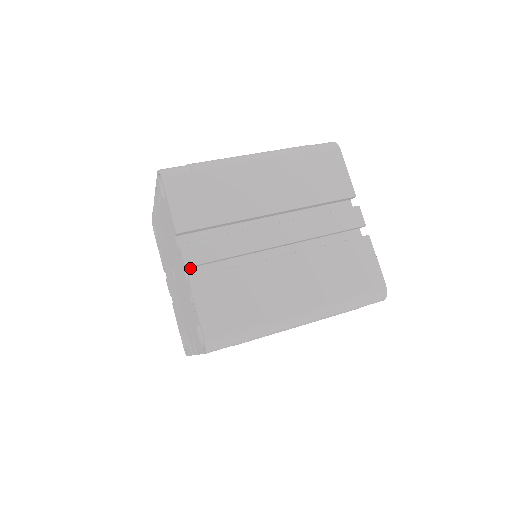
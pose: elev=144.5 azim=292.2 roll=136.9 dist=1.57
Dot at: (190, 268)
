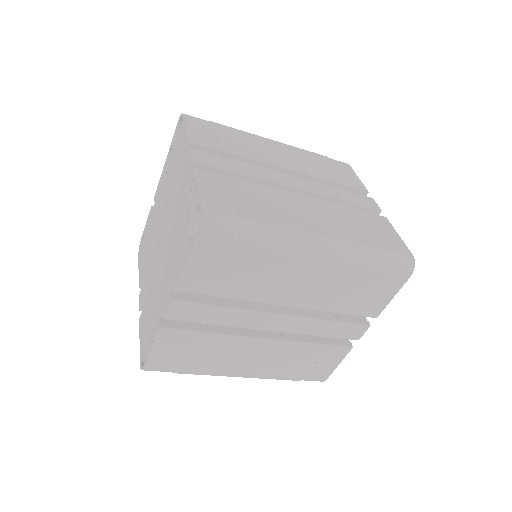
Dot at: occluded
